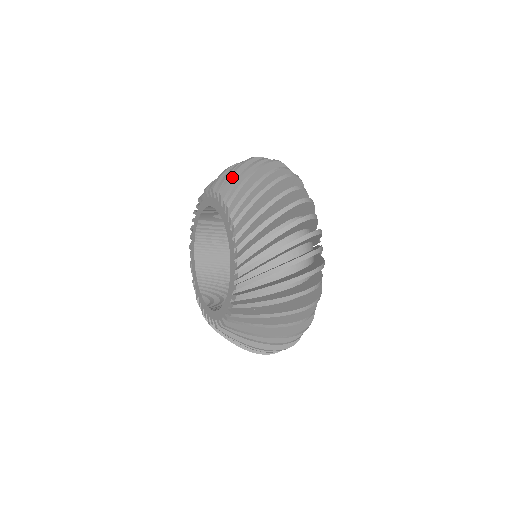
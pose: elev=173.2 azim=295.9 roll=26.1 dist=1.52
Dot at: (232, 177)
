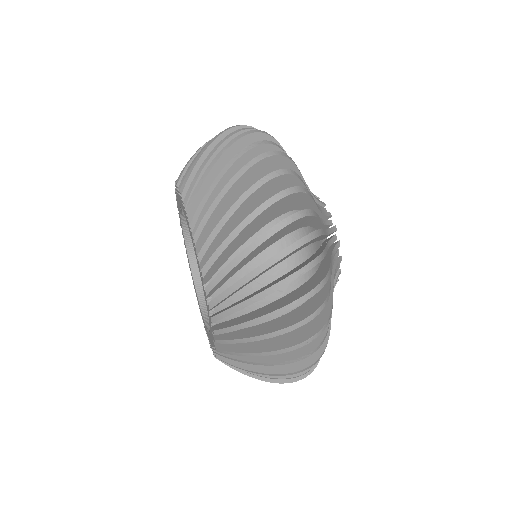
Dot at: (223, 252)
